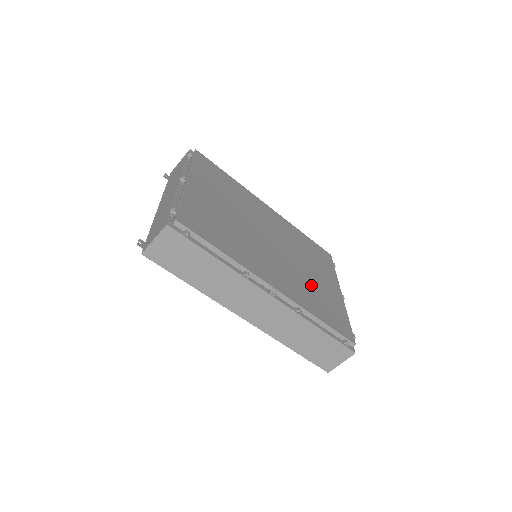
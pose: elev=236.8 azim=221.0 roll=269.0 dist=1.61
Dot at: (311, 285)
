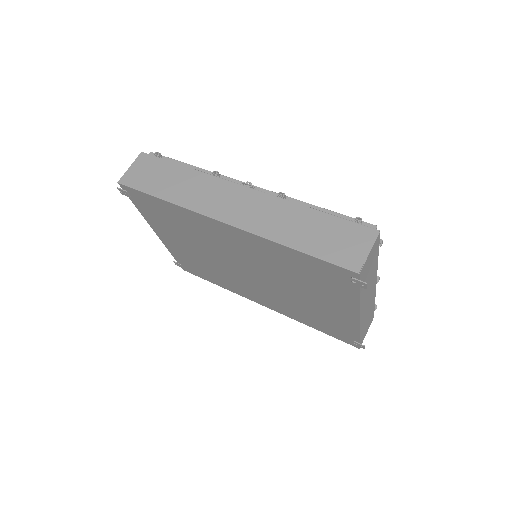
Dot at: occluded
